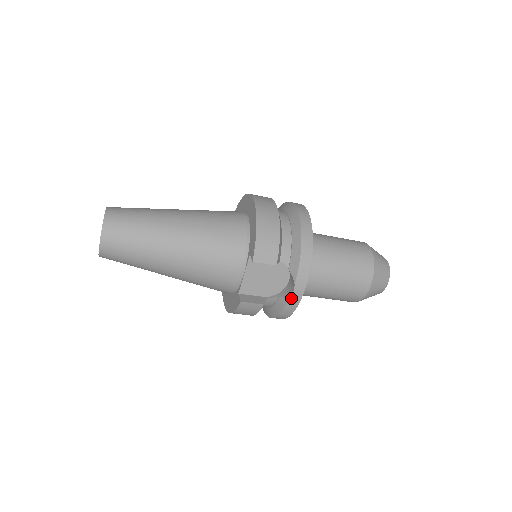
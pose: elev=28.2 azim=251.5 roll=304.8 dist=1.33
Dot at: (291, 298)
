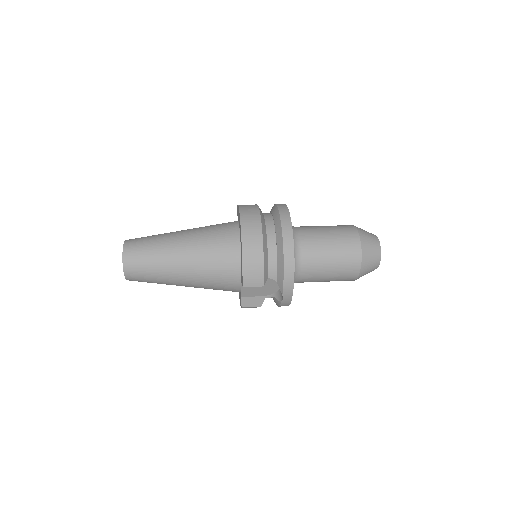
Dot at: (282, 302)
